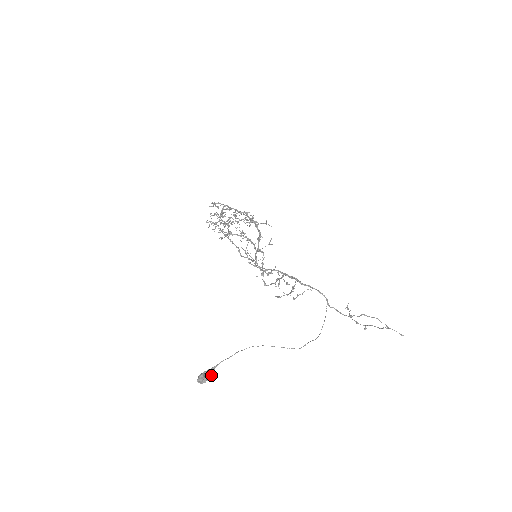
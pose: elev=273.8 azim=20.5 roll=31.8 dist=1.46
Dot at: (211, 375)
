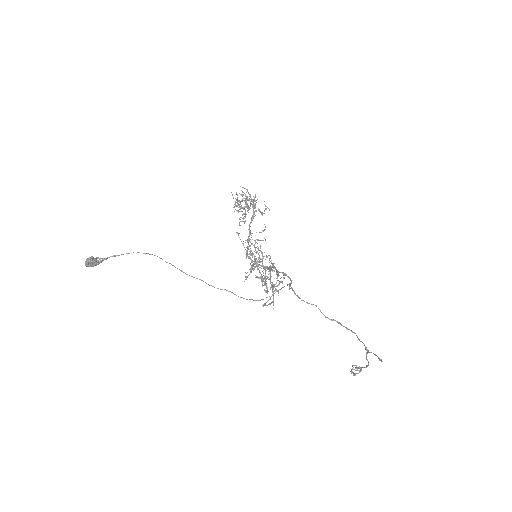
Dot at: (100, 261)
